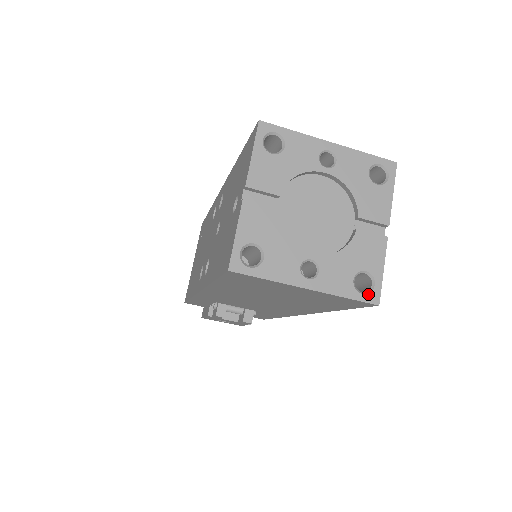
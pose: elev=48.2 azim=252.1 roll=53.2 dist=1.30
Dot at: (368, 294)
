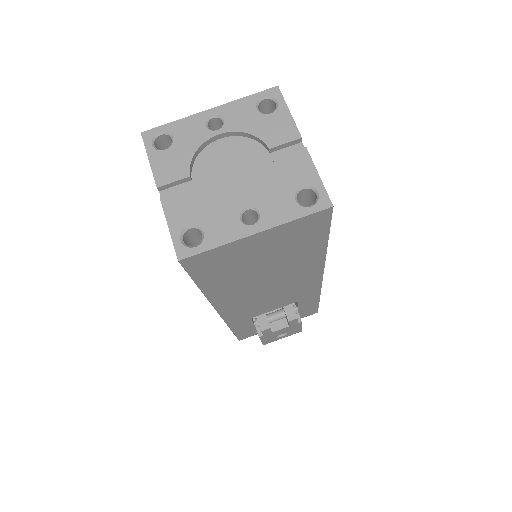
Dot at: (316, 203)
